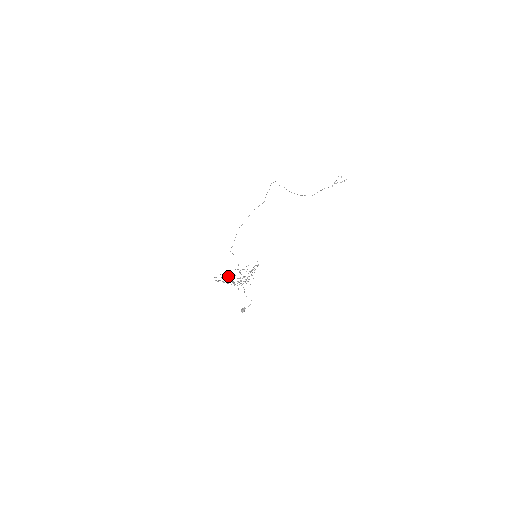
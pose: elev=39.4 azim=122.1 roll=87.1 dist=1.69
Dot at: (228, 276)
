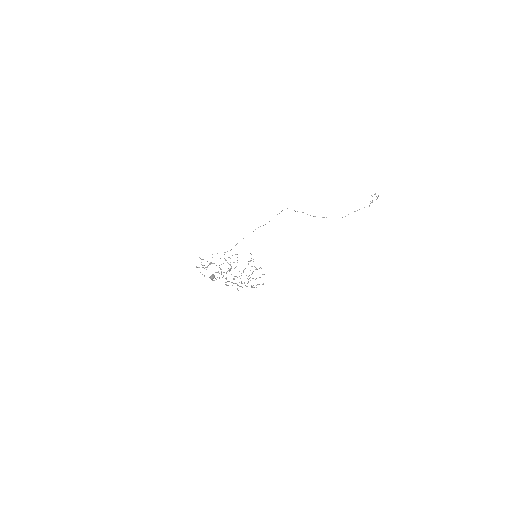
Dot at: (210, 263)
